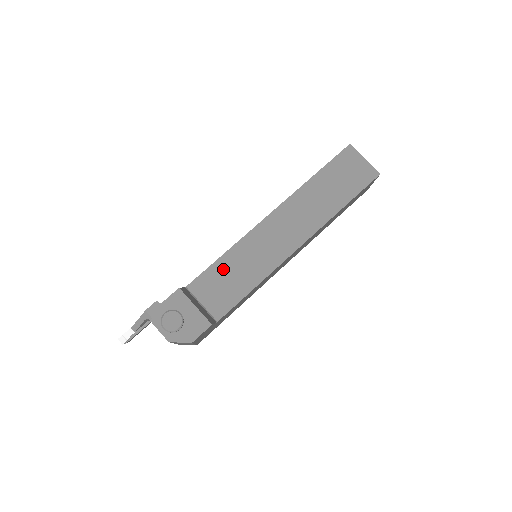
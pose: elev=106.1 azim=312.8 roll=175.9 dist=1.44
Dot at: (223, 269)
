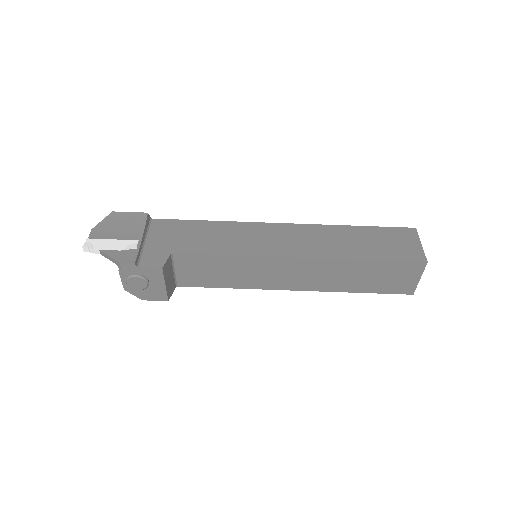
Dot at: (215, 263)
